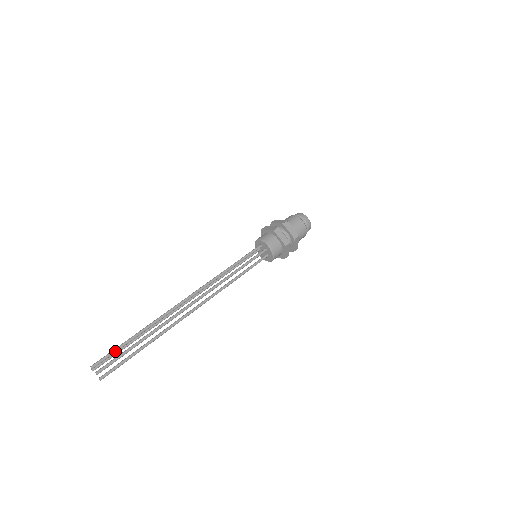
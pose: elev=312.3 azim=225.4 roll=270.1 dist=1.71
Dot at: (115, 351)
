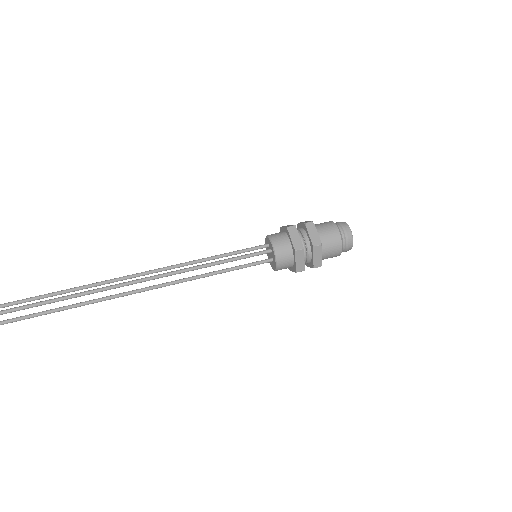
Dot at: (24, 301)
